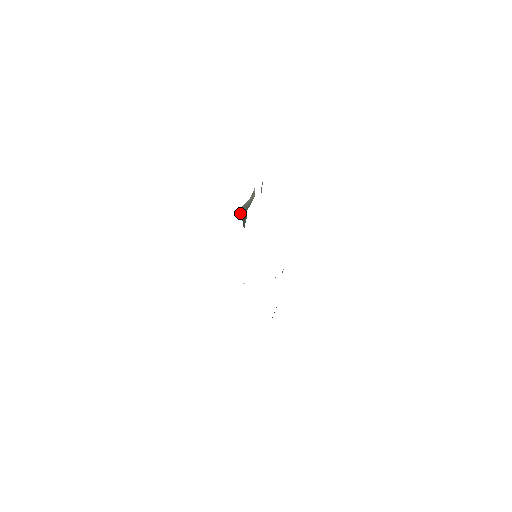
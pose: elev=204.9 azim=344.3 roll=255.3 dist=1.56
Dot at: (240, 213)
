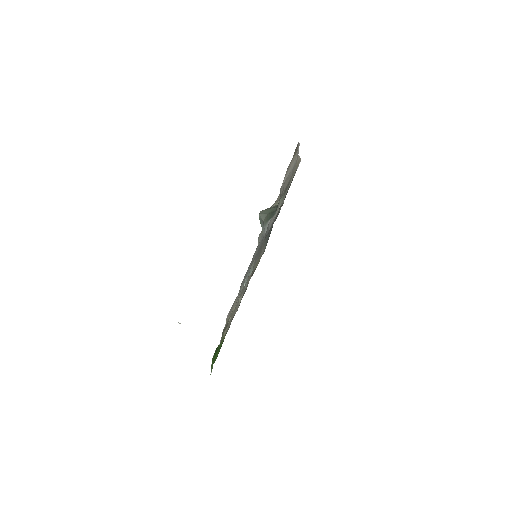
Dot at: (262, 212)
